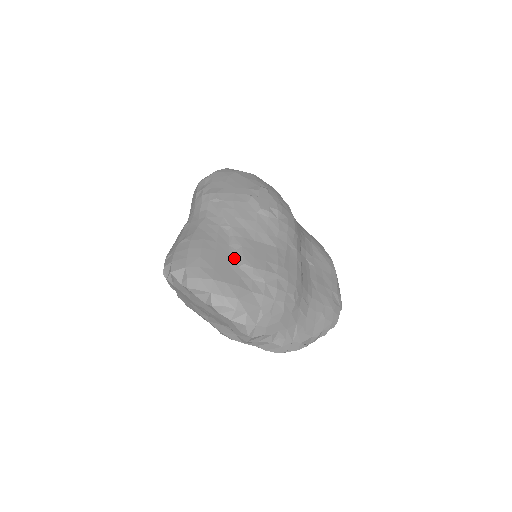
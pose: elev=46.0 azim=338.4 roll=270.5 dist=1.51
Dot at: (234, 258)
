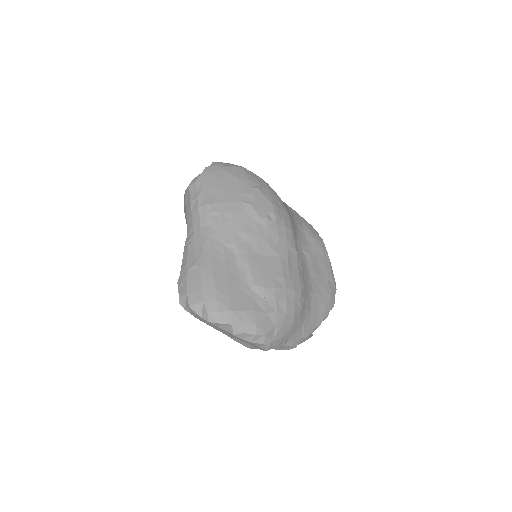
Dot at: (244, 280)
